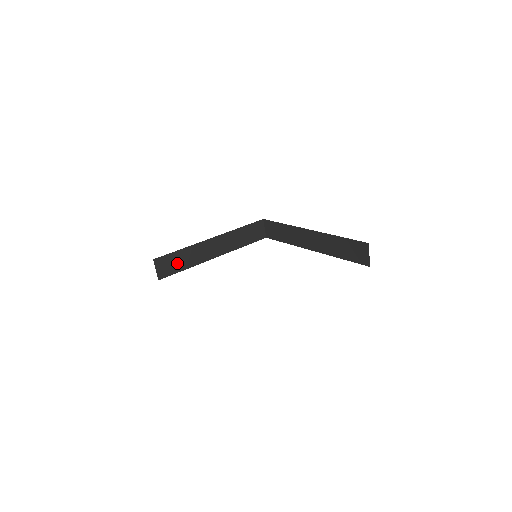
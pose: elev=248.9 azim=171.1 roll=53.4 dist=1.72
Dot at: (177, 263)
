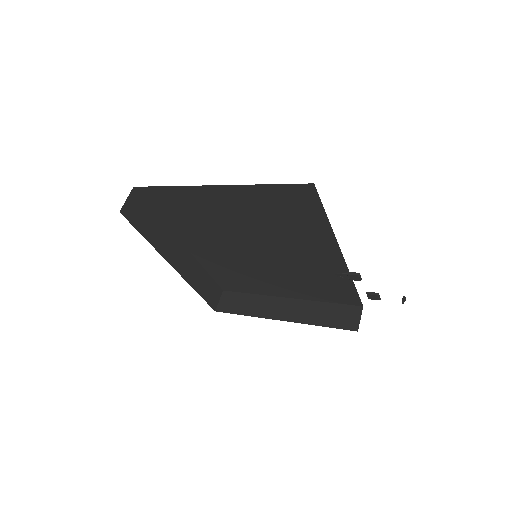
Dot at: (240, 305)
